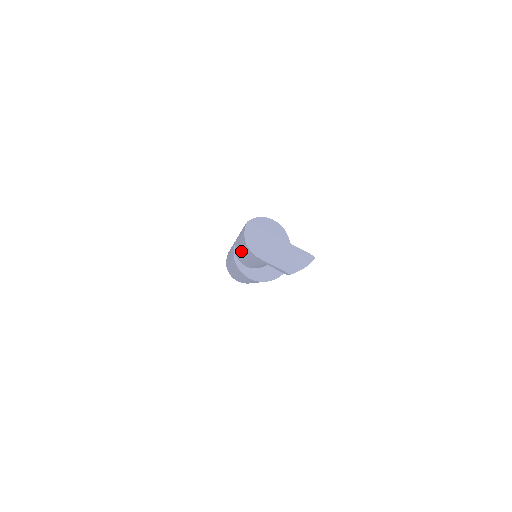
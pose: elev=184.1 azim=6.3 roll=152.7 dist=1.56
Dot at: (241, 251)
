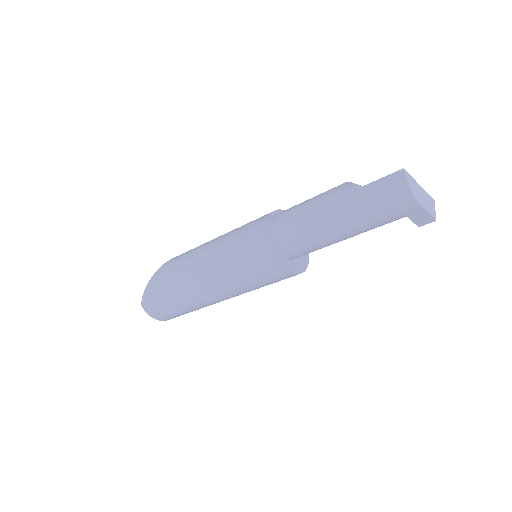
Dot at: (343, 221)
